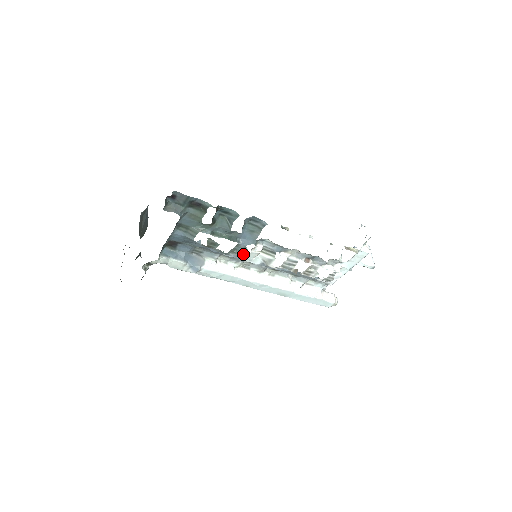
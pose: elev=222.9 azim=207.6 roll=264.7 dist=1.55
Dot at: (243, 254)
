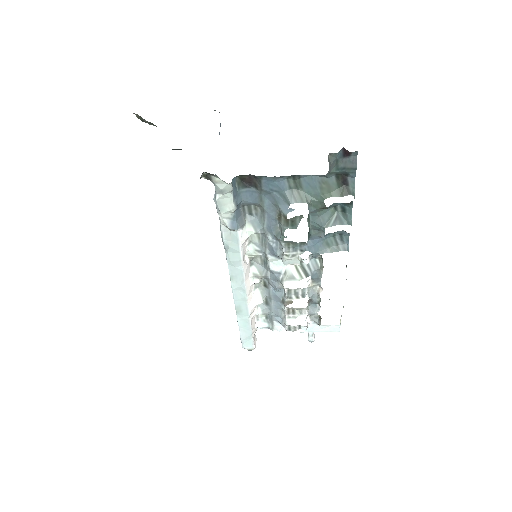
Dot at: (291, 254)
